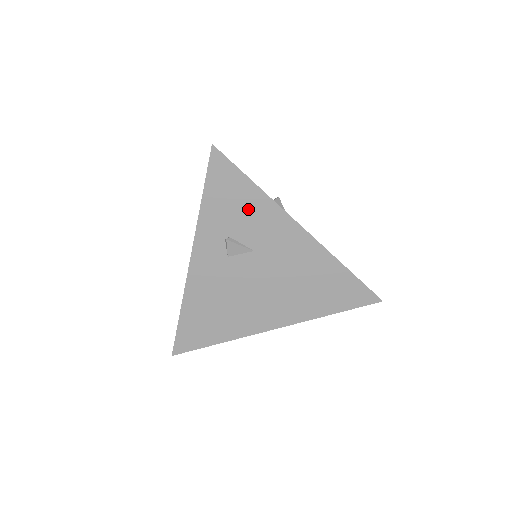
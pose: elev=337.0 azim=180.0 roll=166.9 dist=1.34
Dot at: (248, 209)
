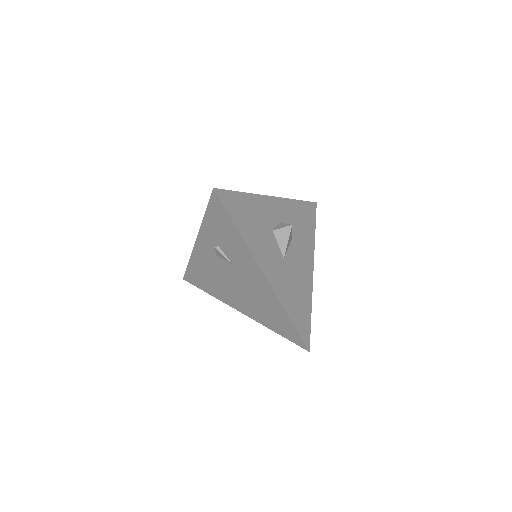
Dot at: (231, 240)
